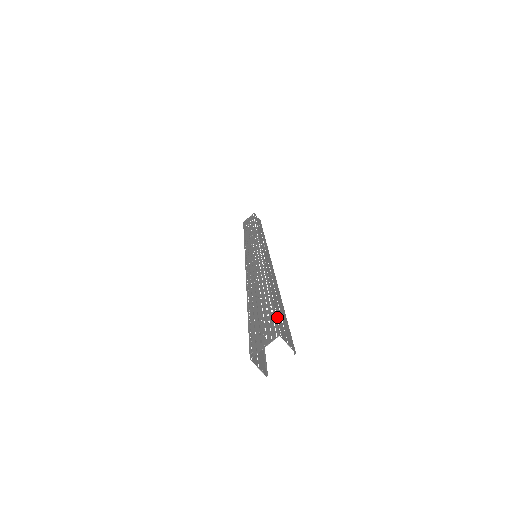
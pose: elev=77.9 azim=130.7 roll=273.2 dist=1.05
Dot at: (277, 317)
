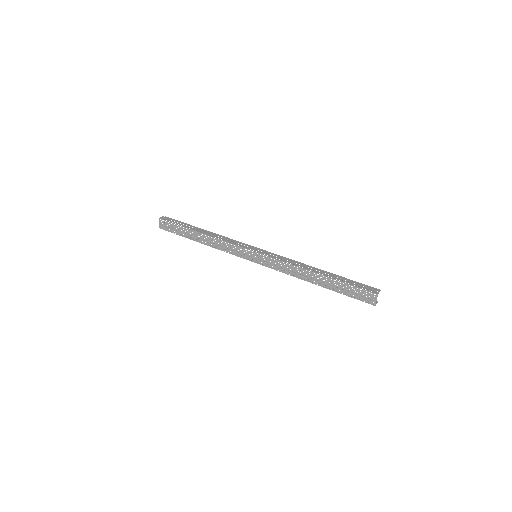
Dot at: (359, 287)
